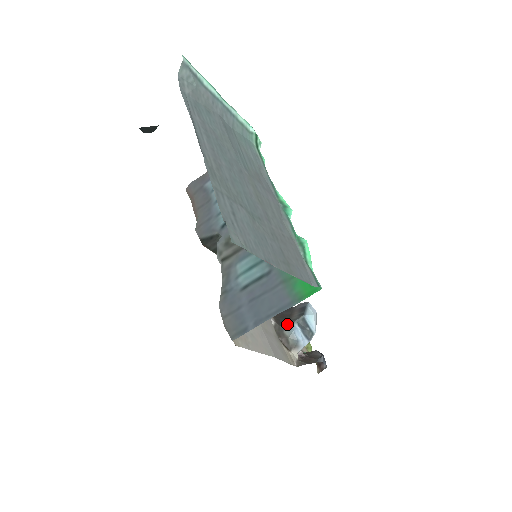
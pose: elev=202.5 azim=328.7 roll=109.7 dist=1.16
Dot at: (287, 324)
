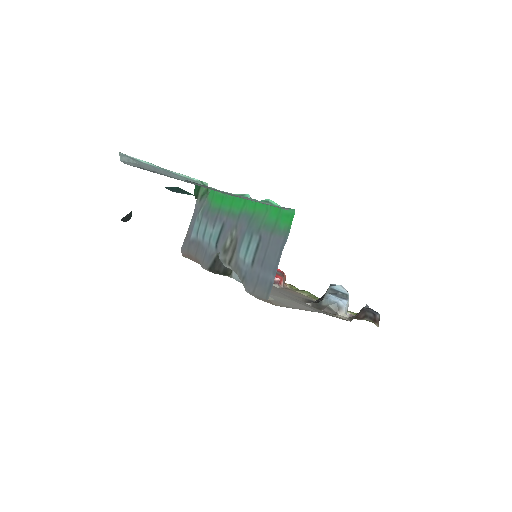
Dot at: (321, 300)
